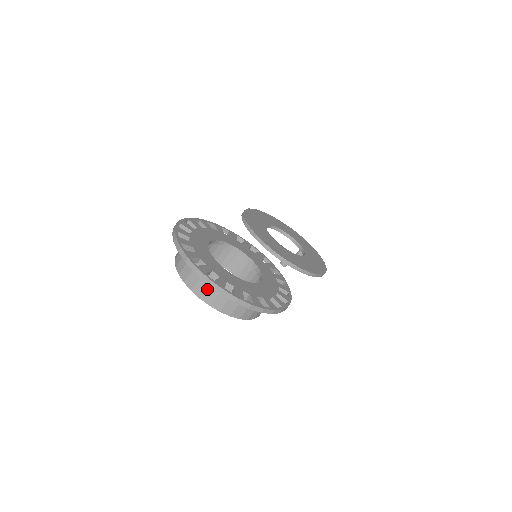
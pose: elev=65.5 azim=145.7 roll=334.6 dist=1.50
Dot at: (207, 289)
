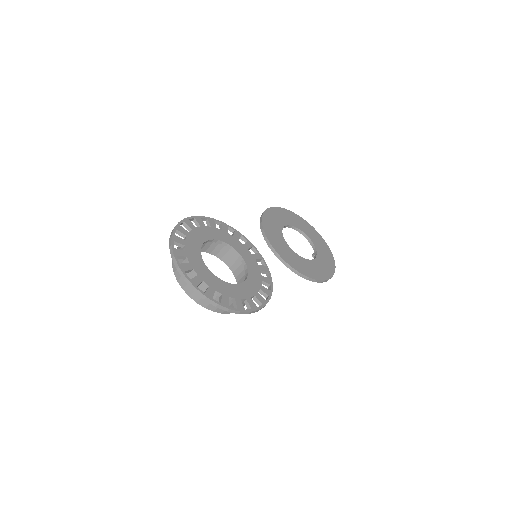
Dot at: occluded
